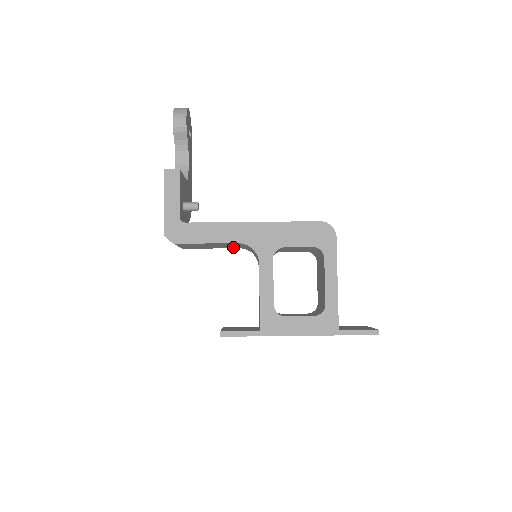
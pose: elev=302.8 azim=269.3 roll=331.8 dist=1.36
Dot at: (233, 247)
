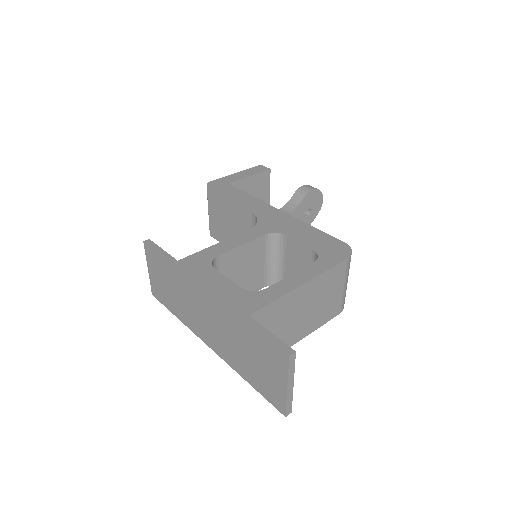
Dot at: occluded
